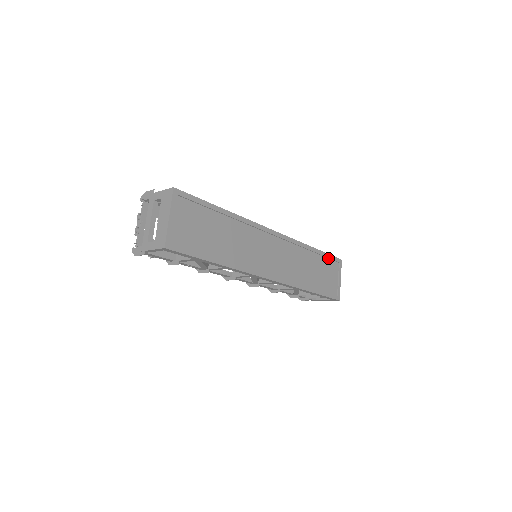
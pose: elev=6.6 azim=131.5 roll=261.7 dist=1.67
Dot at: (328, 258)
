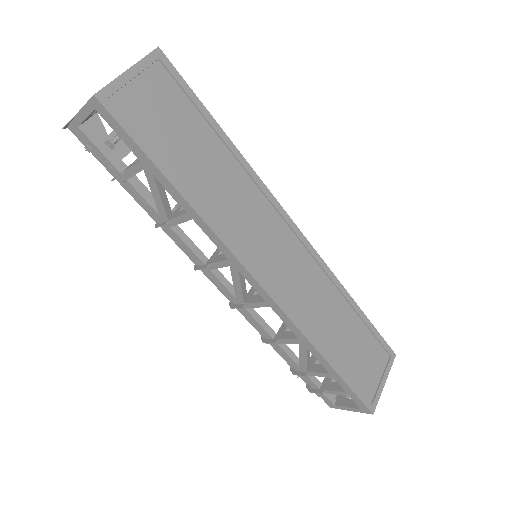
Dot at: (373, 335)
